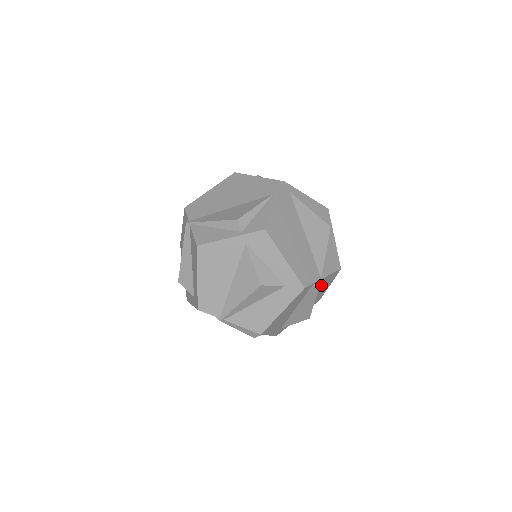
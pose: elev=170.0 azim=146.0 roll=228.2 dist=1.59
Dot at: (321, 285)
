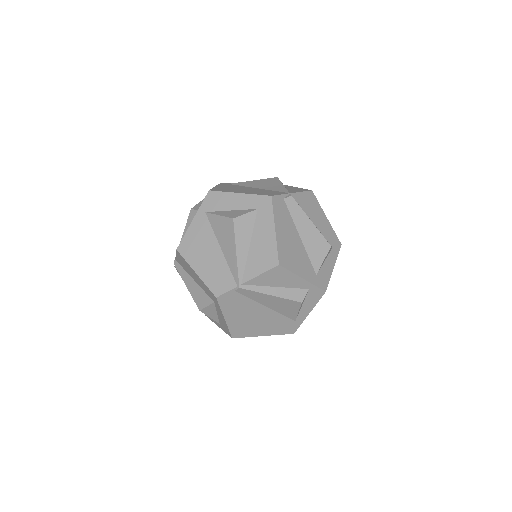
Dot at: (305, 209)
